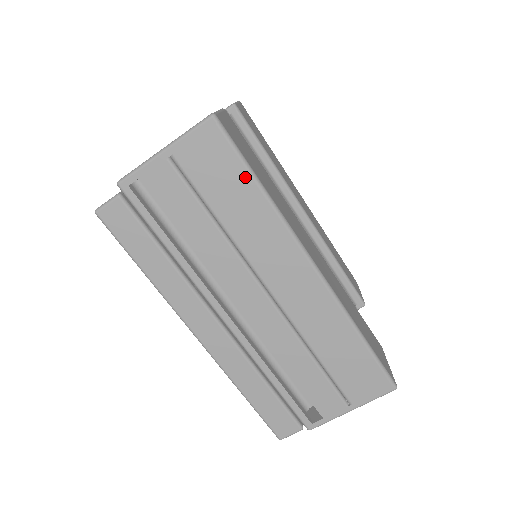
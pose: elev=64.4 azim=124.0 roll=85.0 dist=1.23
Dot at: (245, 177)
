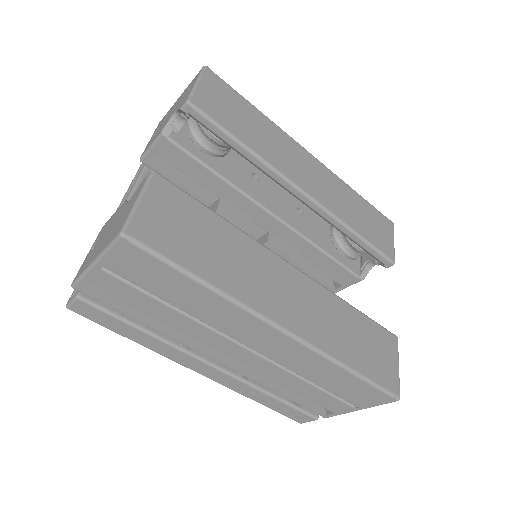
Dot at: (180, 277)
